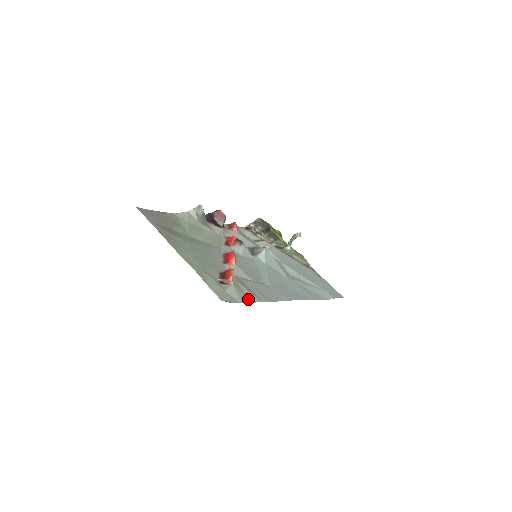
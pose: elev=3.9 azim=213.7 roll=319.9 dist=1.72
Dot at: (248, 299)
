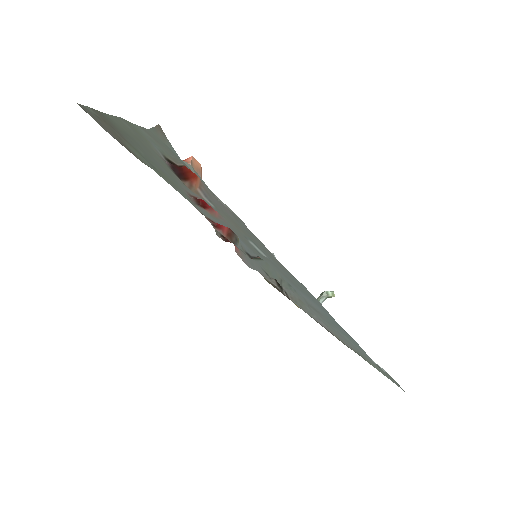
Dot at: (215, 196)
